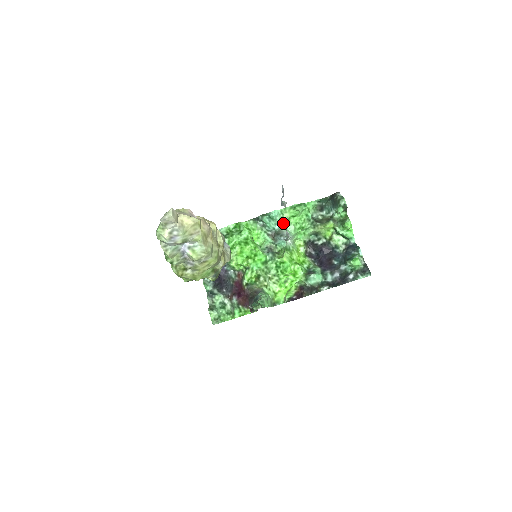
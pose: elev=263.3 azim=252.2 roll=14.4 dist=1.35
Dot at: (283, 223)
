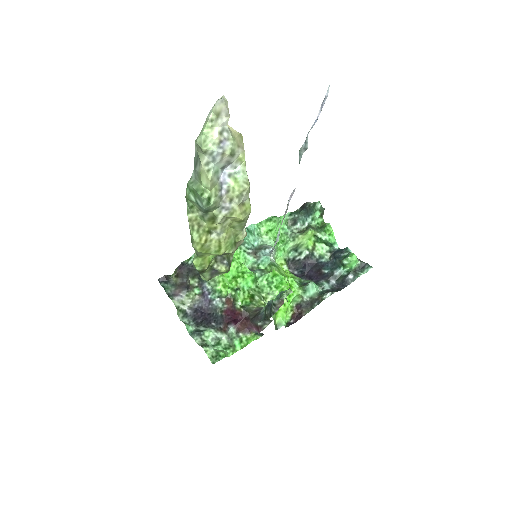
Dot at: (261, 239)
